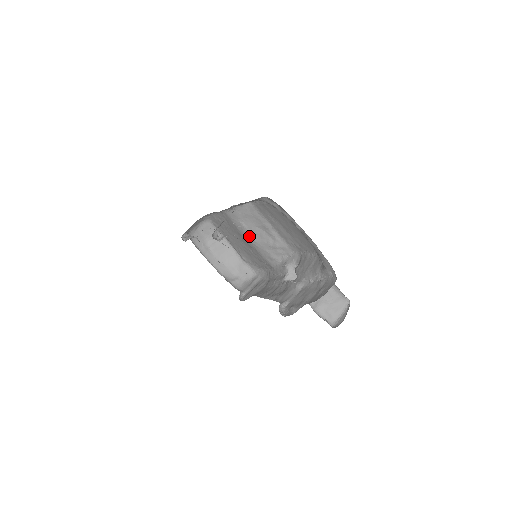
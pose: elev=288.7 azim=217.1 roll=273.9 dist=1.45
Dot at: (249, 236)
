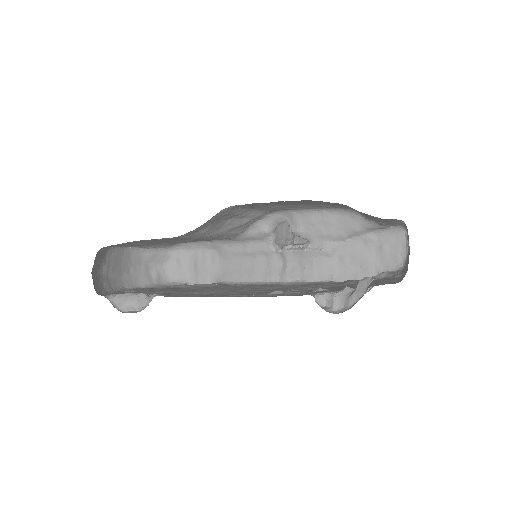
Dot at: (208, 236)
